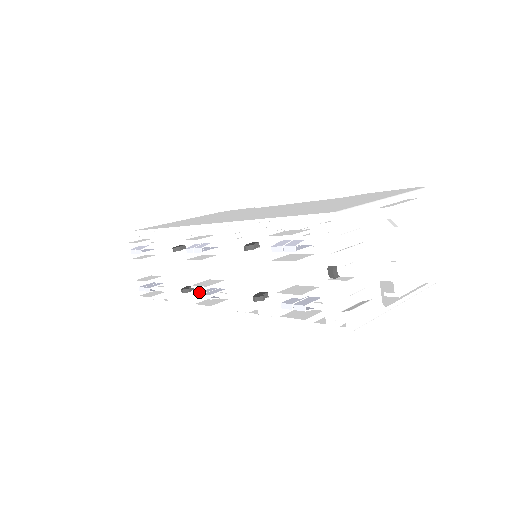
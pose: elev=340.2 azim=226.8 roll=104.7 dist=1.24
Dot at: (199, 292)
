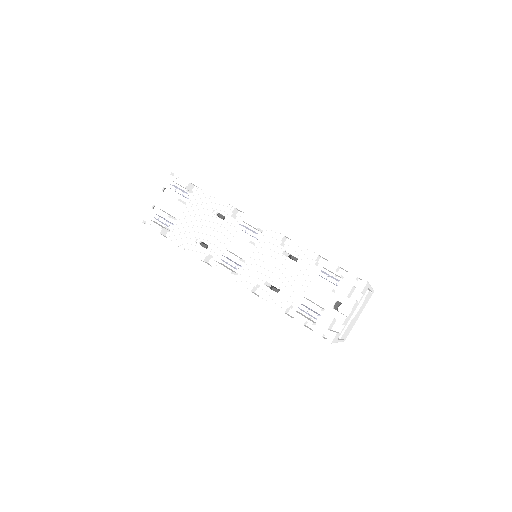
Dot at: (224, 256)
